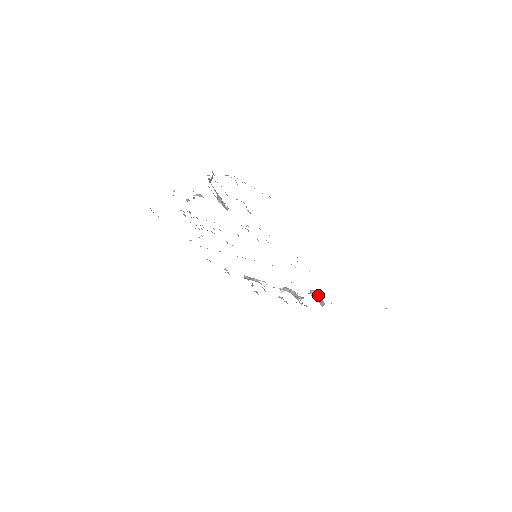
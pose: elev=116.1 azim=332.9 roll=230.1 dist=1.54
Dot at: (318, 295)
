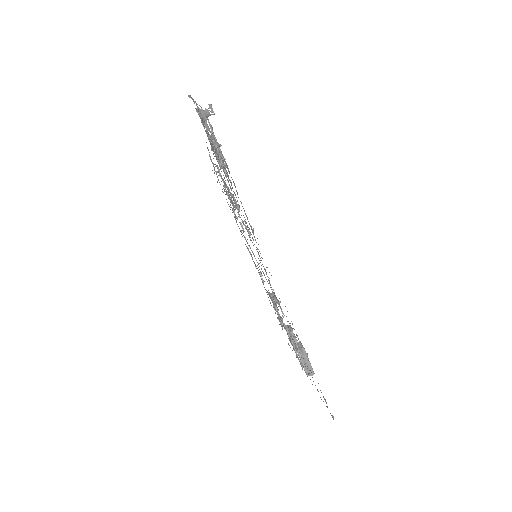
Dot at: (303, 353)
